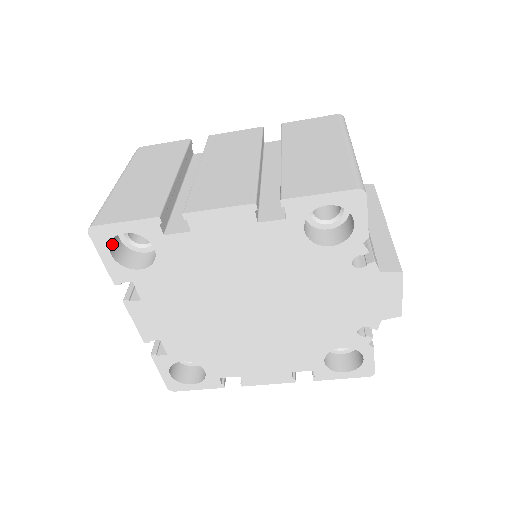
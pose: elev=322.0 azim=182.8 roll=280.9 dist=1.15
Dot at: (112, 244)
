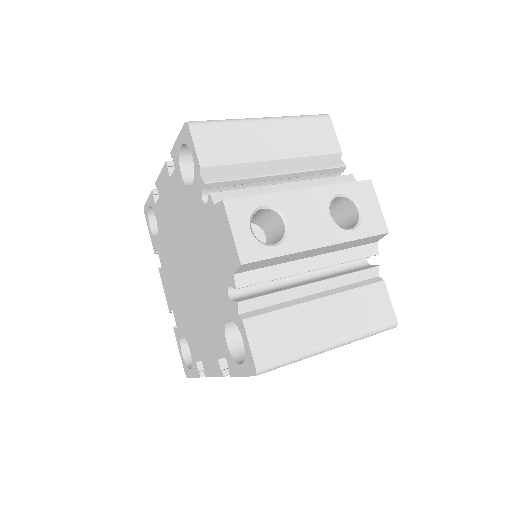
Dot at: (155, 222)
